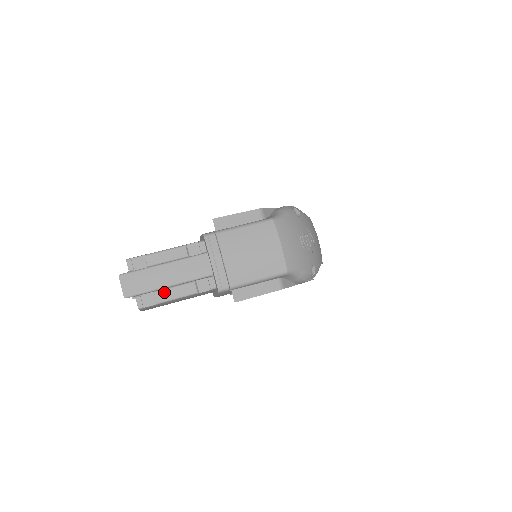
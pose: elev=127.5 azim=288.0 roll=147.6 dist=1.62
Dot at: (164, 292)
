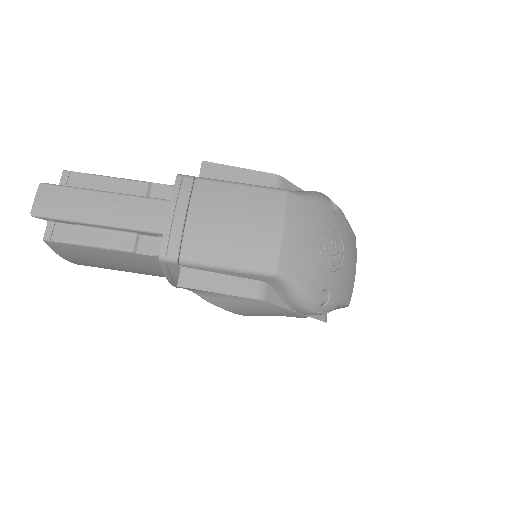
Dot at: (89, 231)
